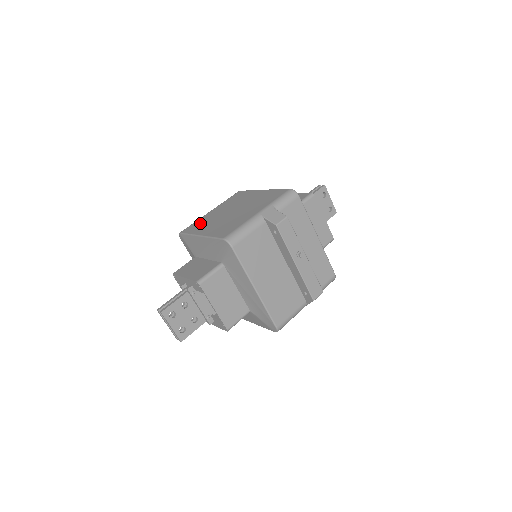
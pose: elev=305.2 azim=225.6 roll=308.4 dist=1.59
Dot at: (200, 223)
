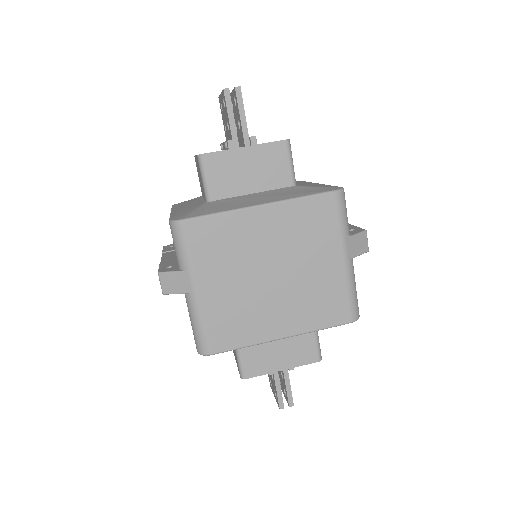
Dot at: (230, 322)
